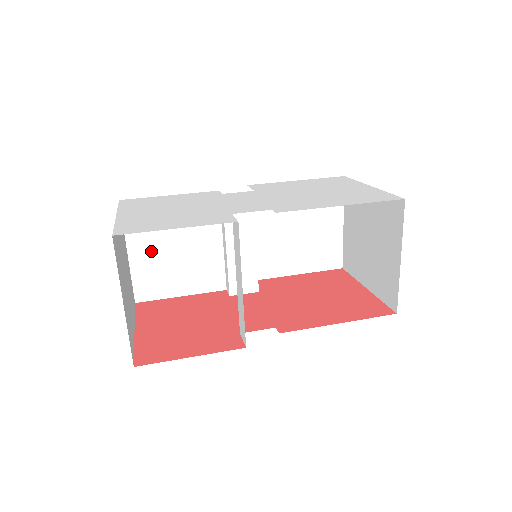
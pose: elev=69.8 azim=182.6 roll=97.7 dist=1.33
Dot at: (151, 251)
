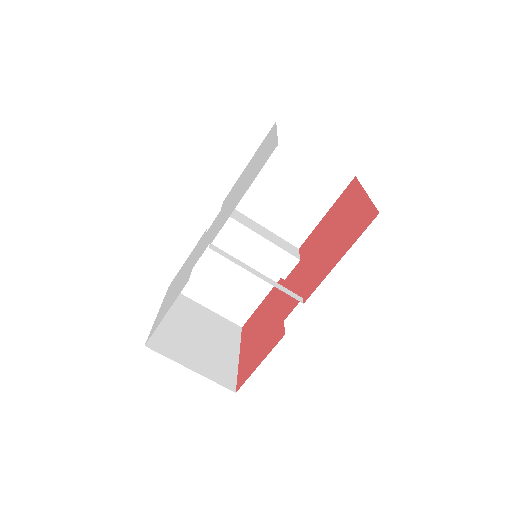
Dot at: (215, 295)
